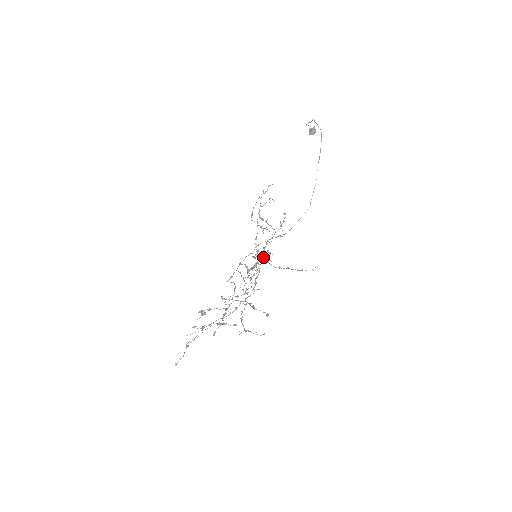
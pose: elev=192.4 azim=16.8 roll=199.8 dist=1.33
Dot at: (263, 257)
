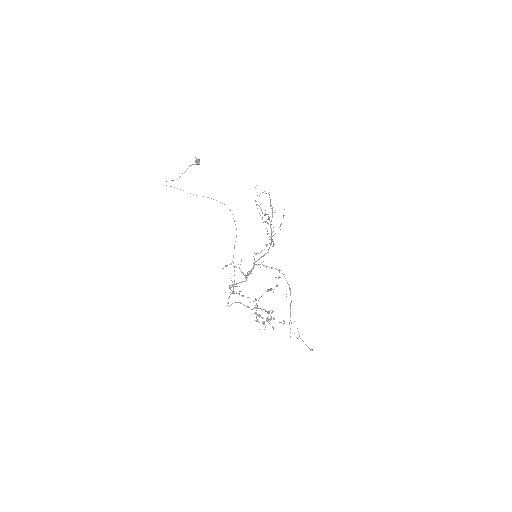
Dot at: (270, 244)
